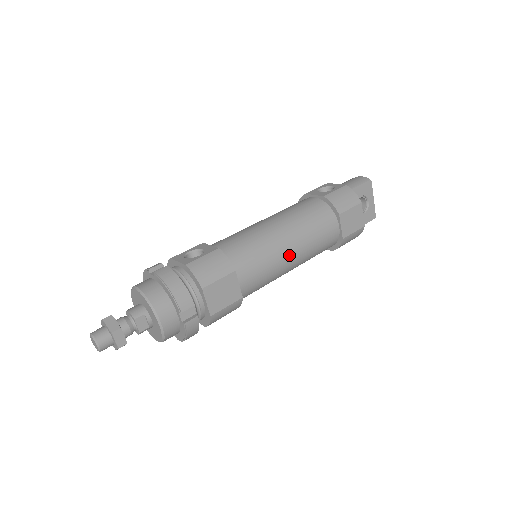
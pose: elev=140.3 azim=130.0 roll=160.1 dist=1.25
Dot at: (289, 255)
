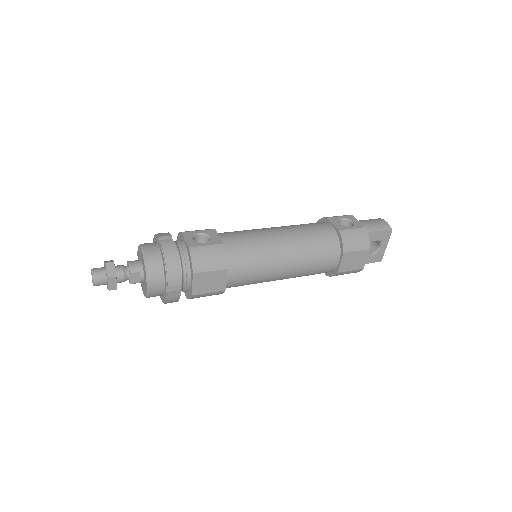
Dot at: (282, 270)
